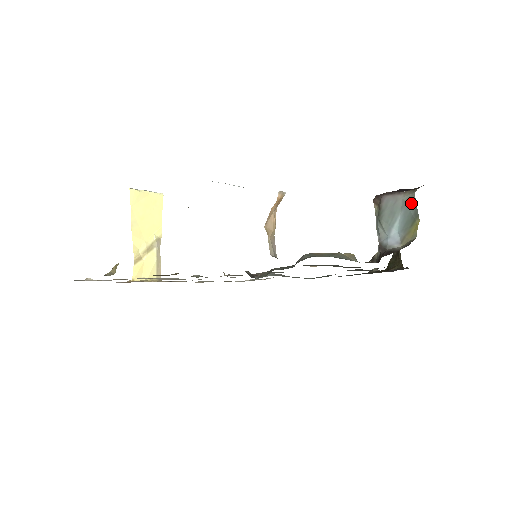
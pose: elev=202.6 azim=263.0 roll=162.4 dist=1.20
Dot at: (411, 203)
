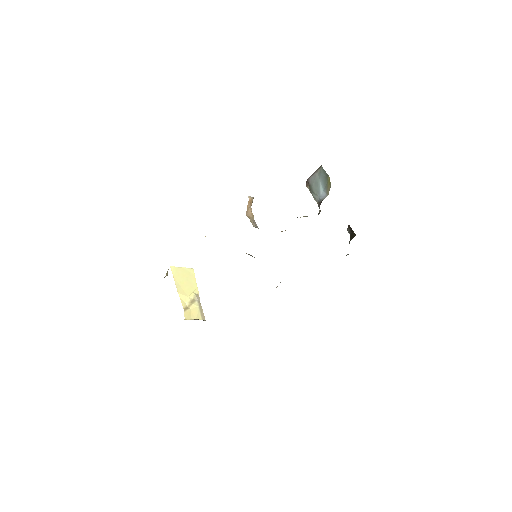
Dot at: (322, 172)
